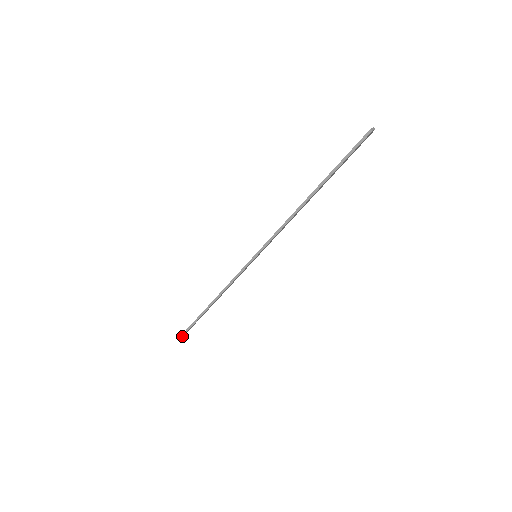
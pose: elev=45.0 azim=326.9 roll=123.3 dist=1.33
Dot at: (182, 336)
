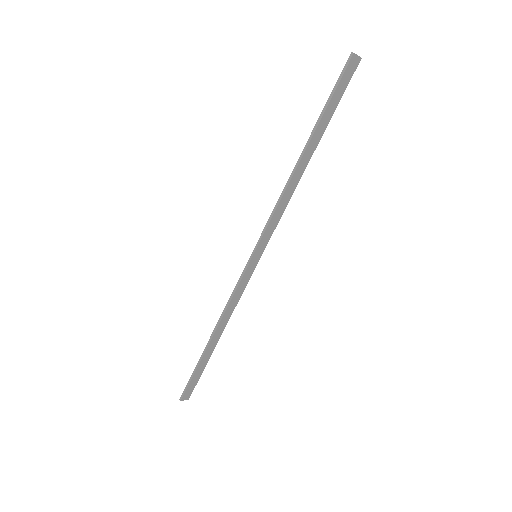
Dot at: (183, 395)
